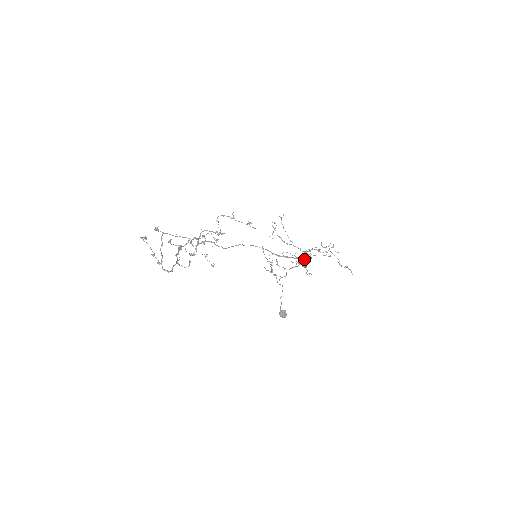
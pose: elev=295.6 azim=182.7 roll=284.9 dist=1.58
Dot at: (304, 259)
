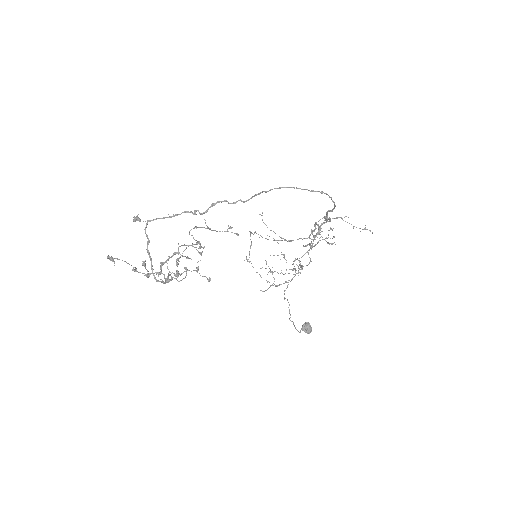
Dot at: occluded
